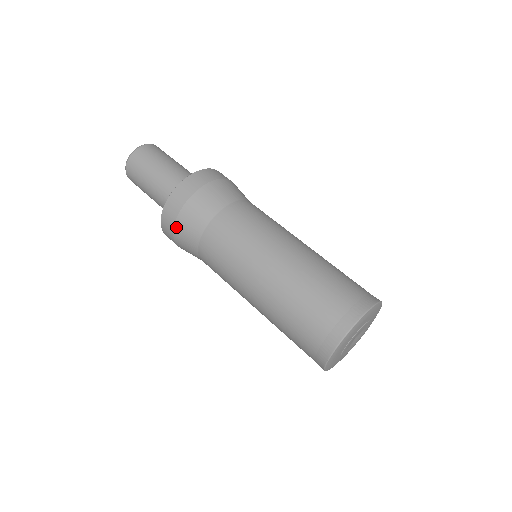
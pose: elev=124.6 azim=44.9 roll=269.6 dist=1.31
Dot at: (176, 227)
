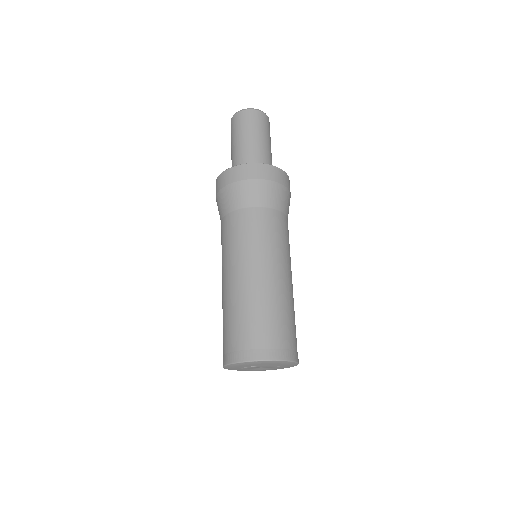
Dot at: occluded
